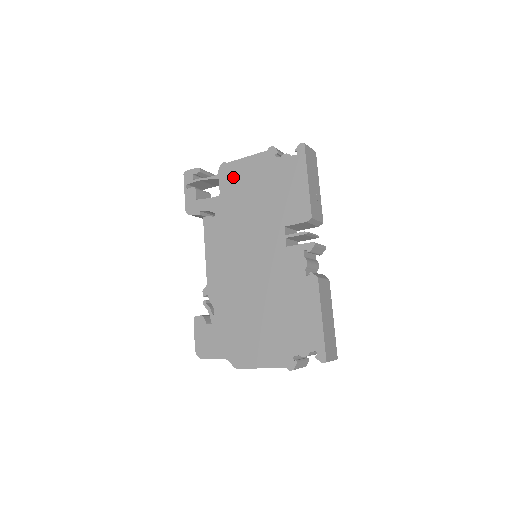
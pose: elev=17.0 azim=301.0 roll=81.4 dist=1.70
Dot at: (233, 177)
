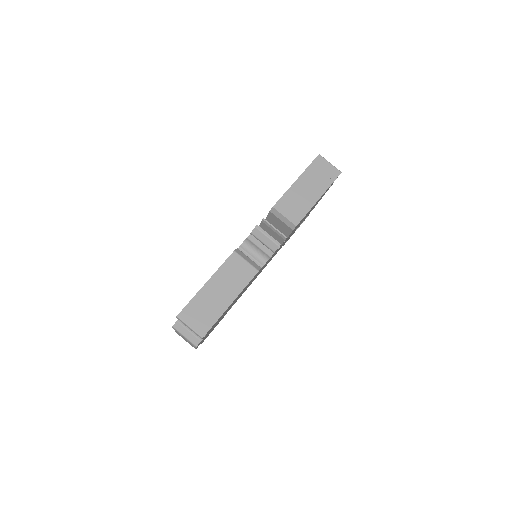
Dot at: occluded
